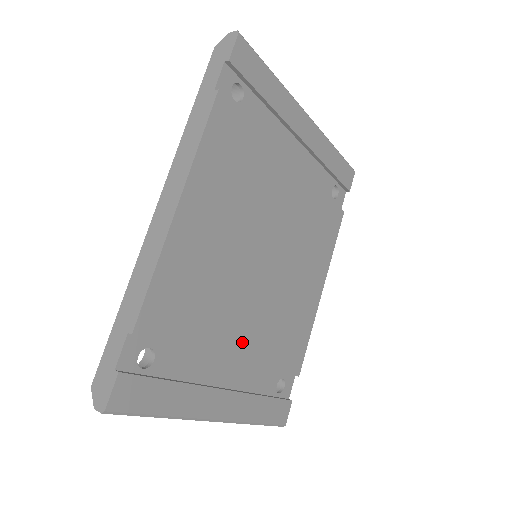
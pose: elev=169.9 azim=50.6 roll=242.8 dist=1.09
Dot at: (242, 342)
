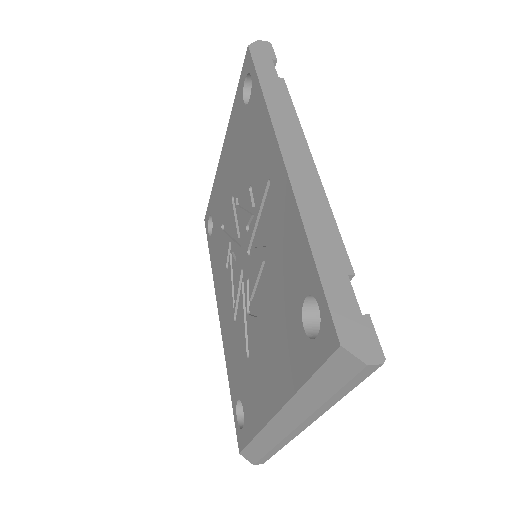
Dot at: occluded
